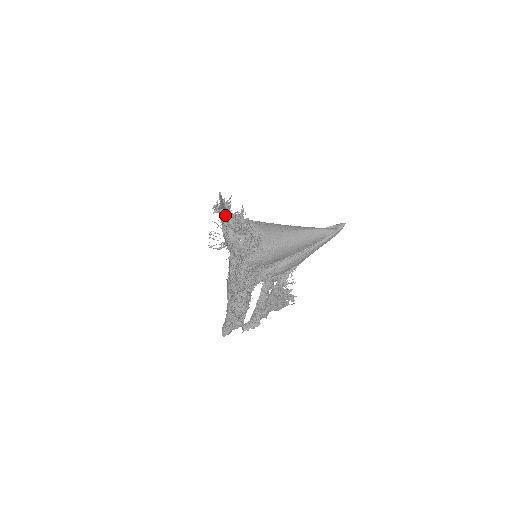
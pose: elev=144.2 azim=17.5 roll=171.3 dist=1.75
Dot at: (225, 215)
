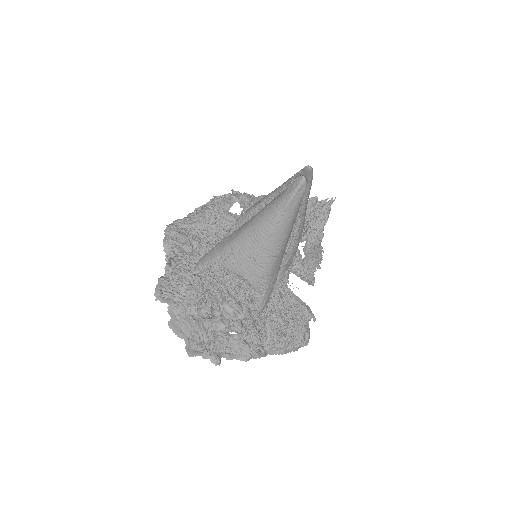
Dot at: (196, 330)
